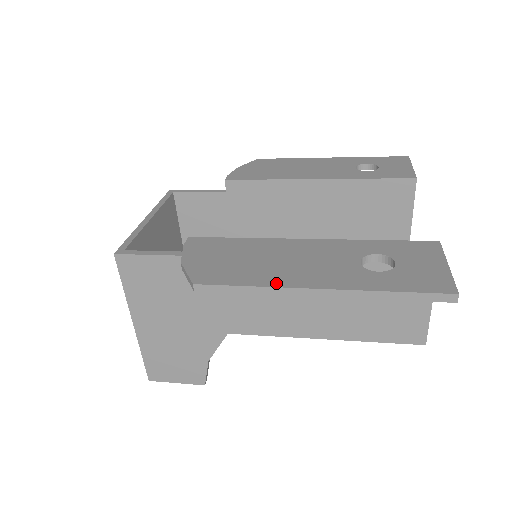
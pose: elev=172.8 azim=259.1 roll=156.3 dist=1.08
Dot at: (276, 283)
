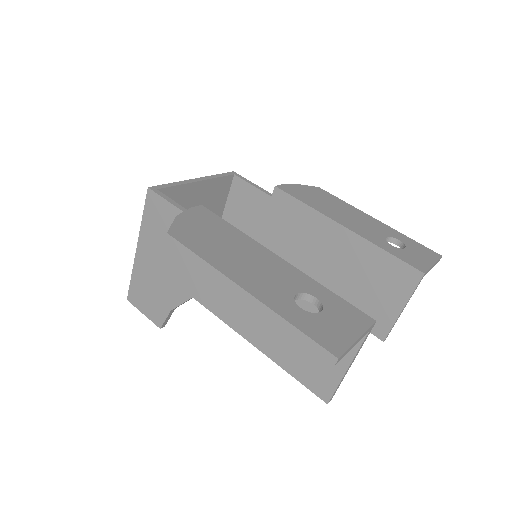
Dot at: (220, 267)
